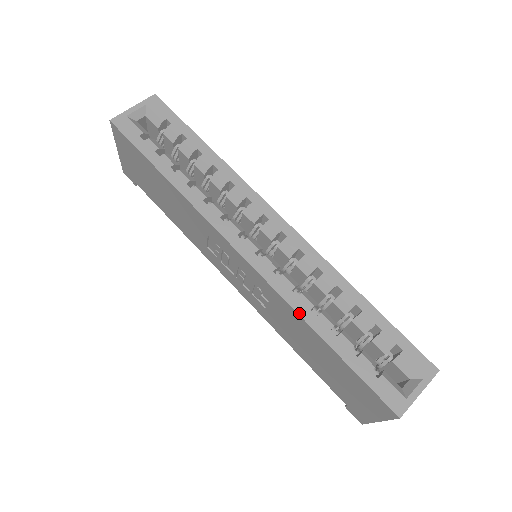
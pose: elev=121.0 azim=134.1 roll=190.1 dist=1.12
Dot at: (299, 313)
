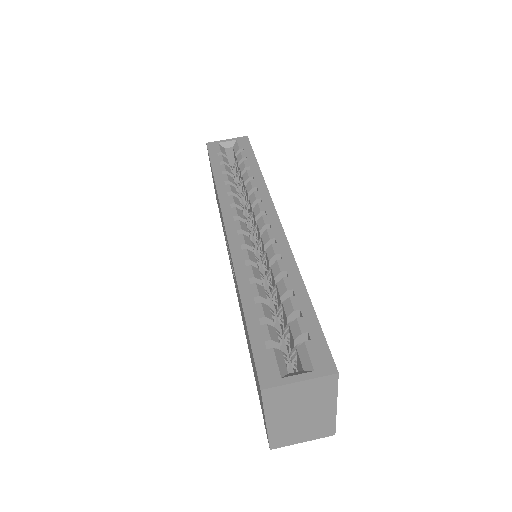
Dot at: (237, 276)
